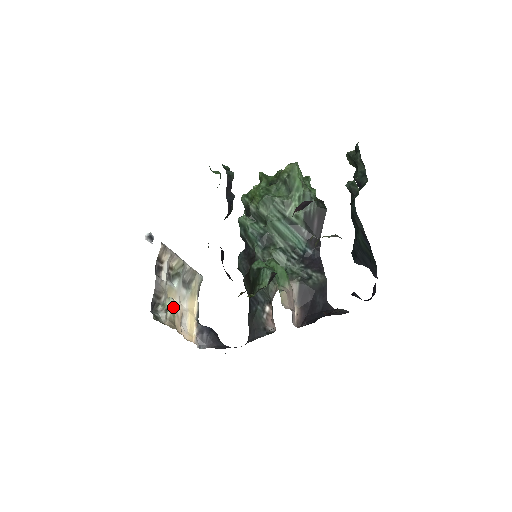
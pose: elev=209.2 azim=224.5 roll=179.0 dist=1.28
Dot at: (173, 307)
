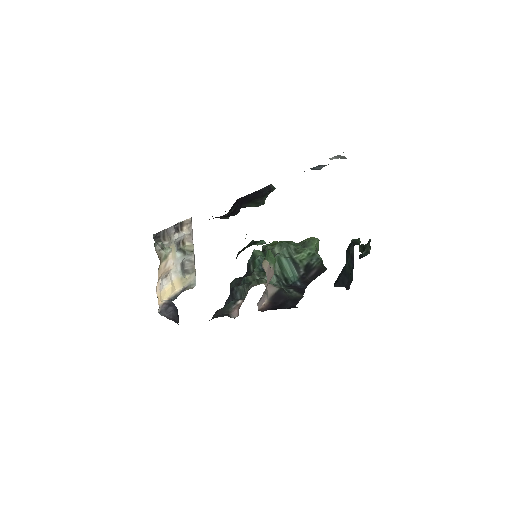
Dot at: (168, 254)
